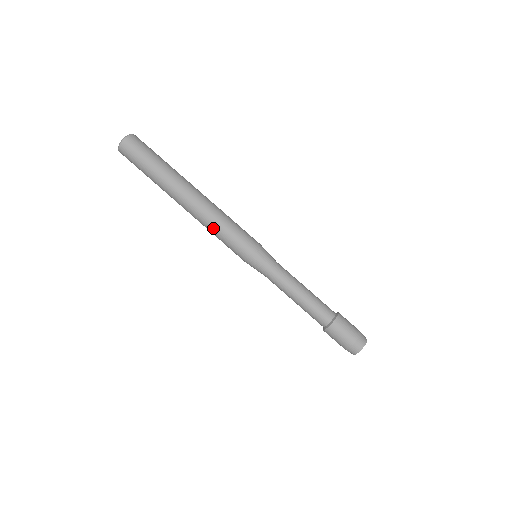
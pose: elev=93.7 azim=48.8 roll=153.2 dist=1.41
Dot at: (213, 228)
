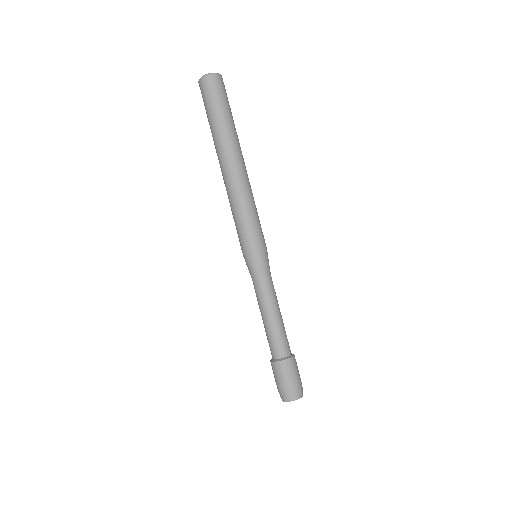
Dot at: (245, 203)
